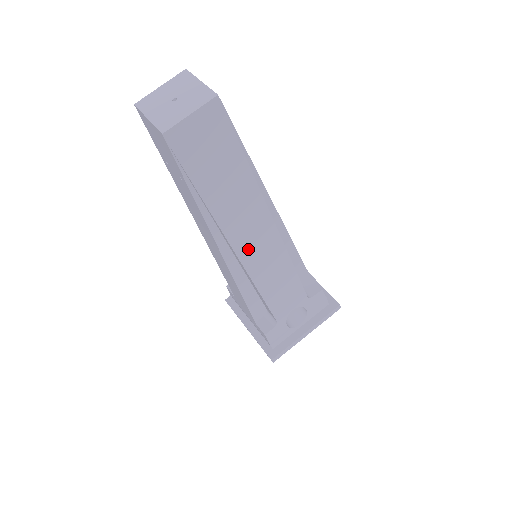
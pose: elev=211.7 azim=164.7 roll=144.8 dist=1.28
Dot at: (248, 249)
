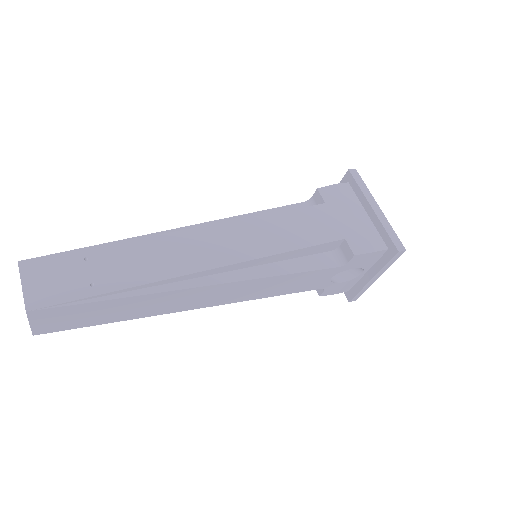
Dot at: (205, 302)
